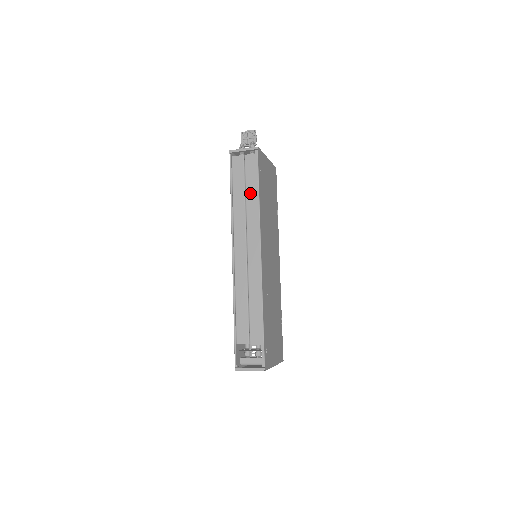
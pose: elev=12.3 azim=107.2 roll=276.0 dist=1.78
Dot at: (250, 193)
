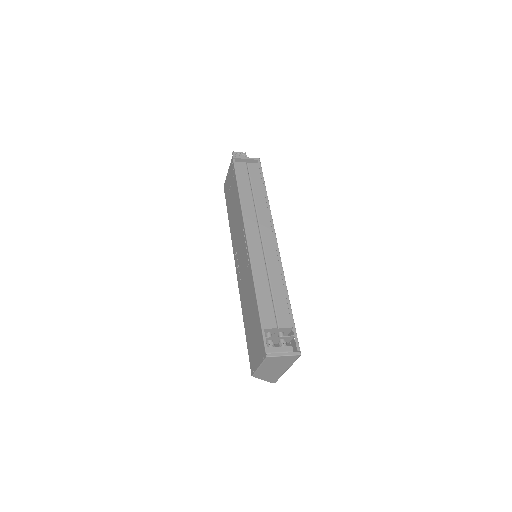
Dot at: (257, 192)
